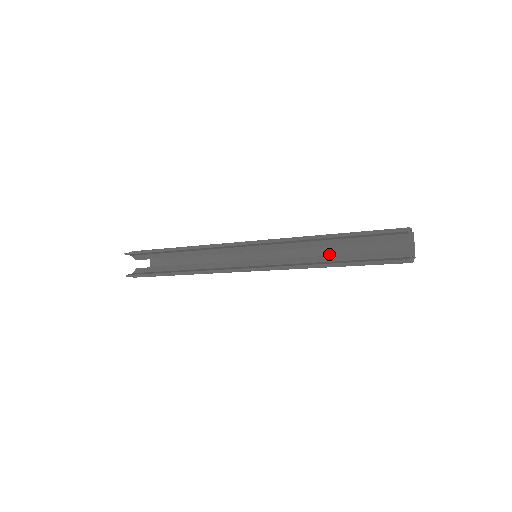
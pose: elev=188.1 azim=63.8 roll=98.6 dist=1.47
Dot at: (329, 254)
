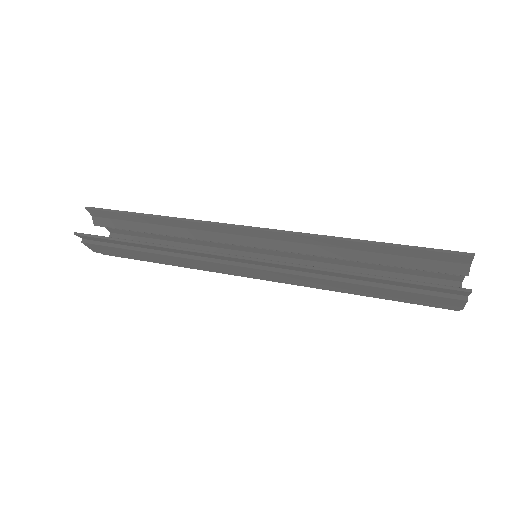
Dot at: occluded
